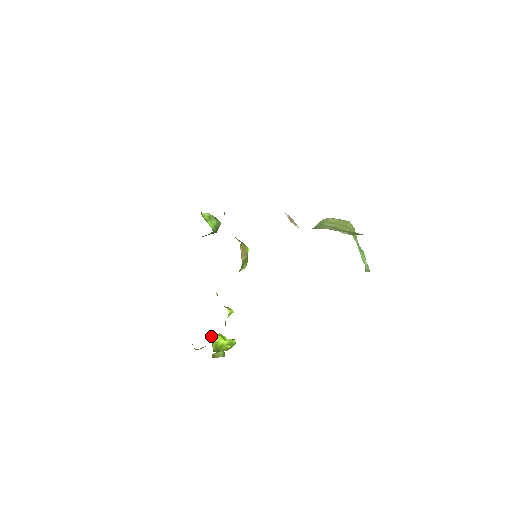
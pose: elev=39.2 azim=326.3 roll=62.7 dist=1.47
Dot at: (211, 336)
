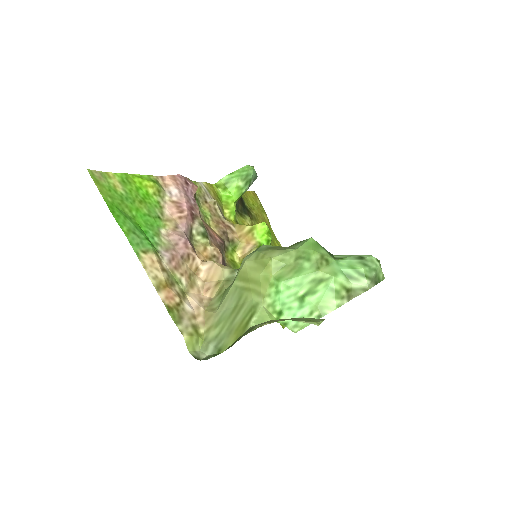
Dot at: occluded
